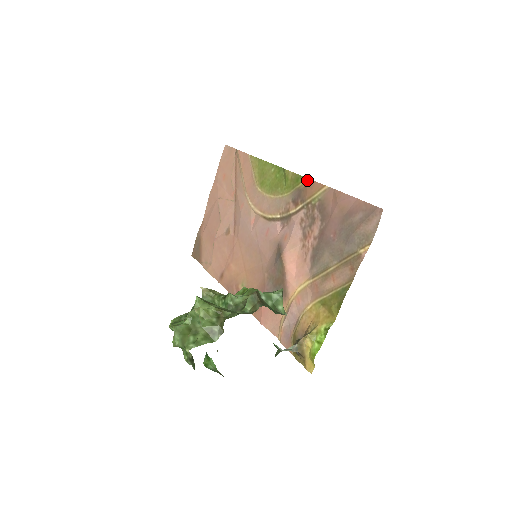
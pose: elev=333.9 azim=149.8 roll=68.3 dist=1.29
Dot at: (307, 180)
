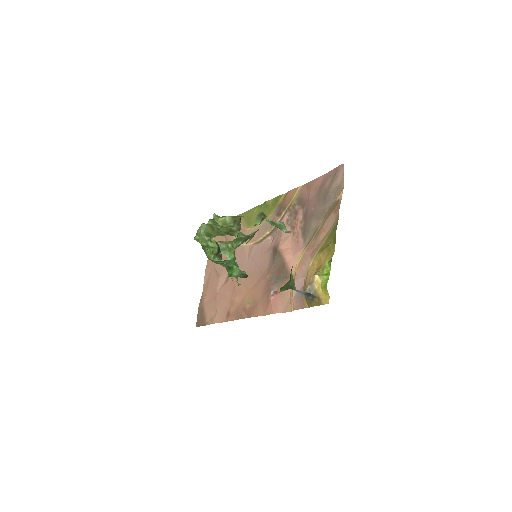
Dot at: (284, 195)
